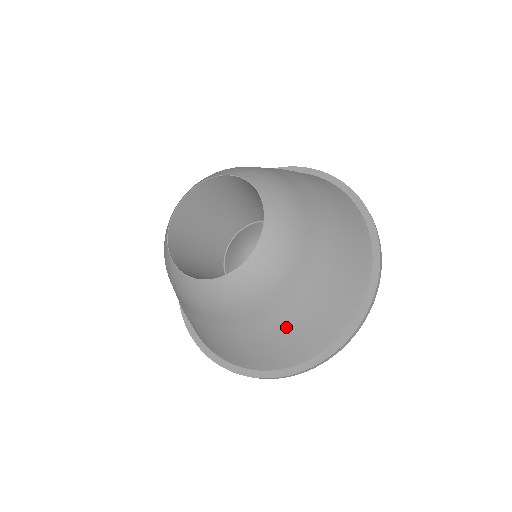
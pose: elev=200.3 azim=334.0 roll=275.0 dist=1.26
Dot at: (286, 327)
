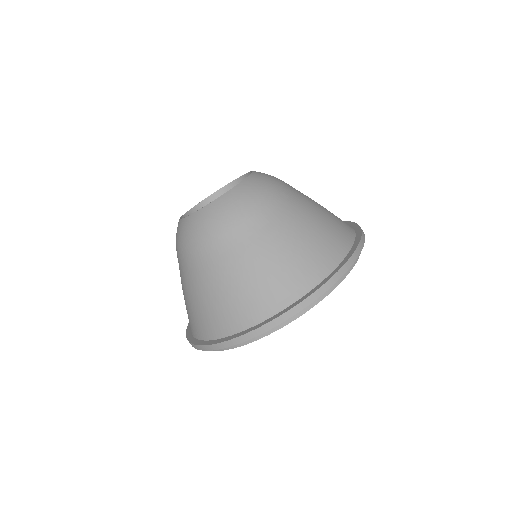
Dot at: (244, 266)
